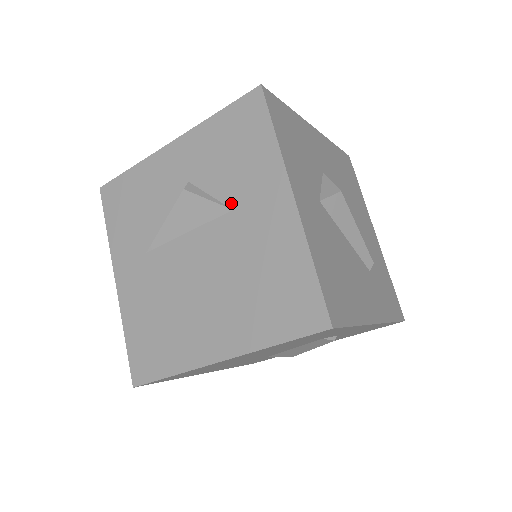
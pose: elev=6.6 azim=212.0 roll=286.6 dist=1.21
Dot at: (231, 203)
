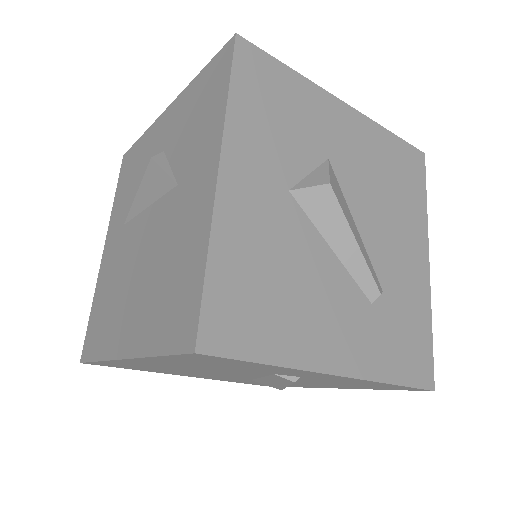
Dot at: (179, 177)
